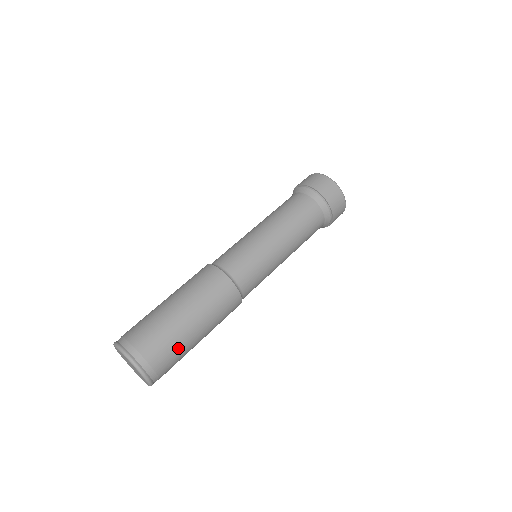
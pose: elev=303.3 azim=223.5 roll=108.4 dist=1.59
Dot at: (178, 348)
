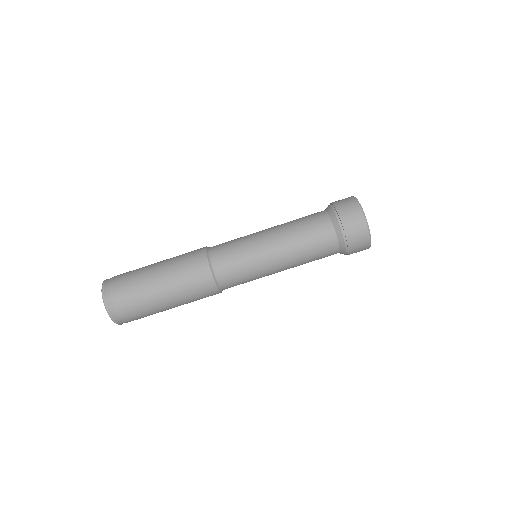
Dot at: (141, 301)
